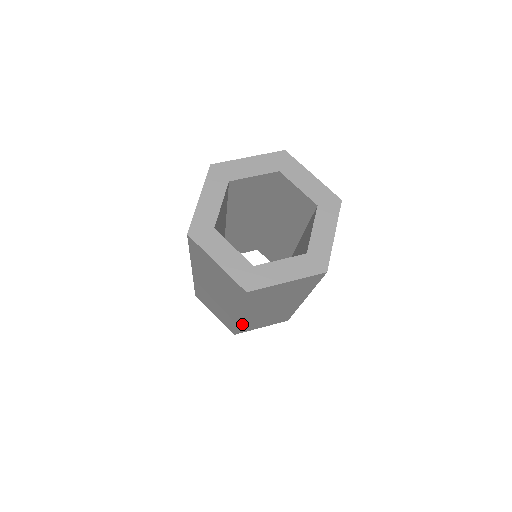
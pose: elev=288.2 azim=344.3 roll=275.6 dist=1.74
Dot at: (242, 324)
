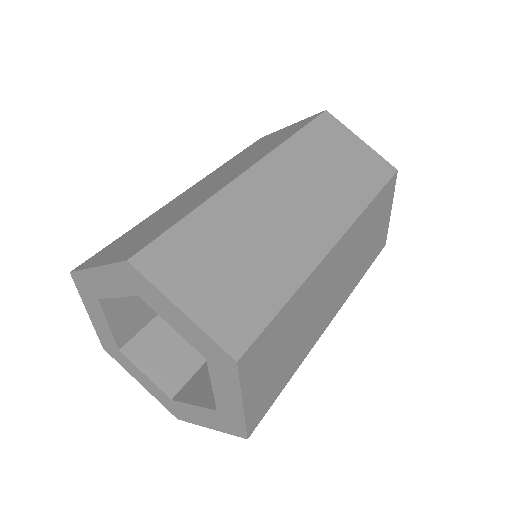
Dot at: occluded
